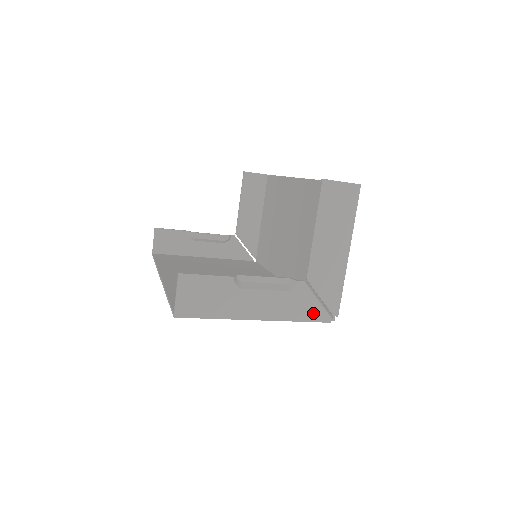
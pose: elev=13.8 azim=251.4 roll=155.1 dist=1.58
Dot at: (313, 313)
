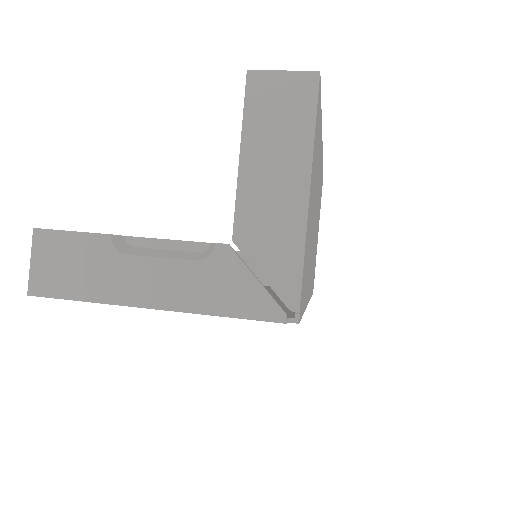
Dot at: (249, 303)
